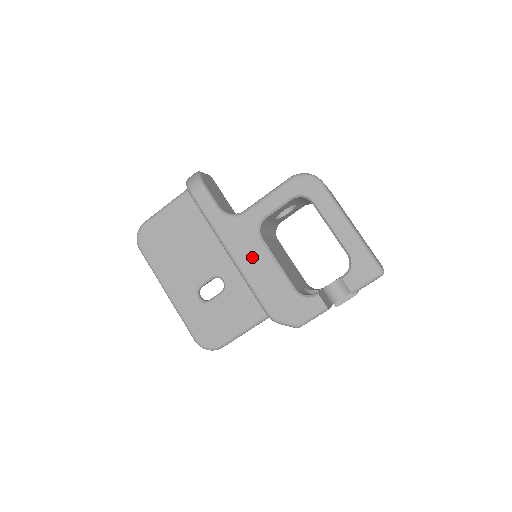
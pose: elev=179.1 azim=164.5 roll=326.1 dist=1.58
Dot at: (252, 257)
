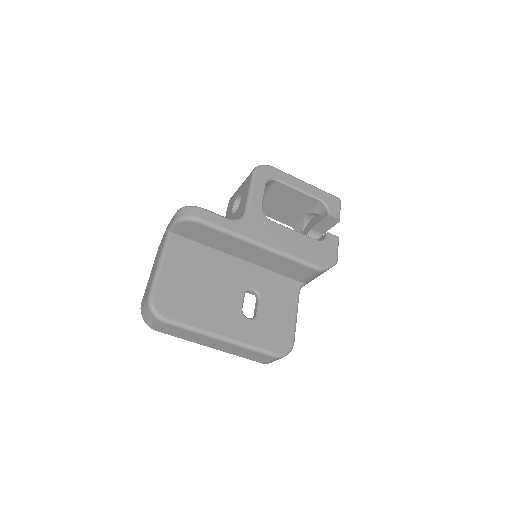
Dot at: (278, 237)
